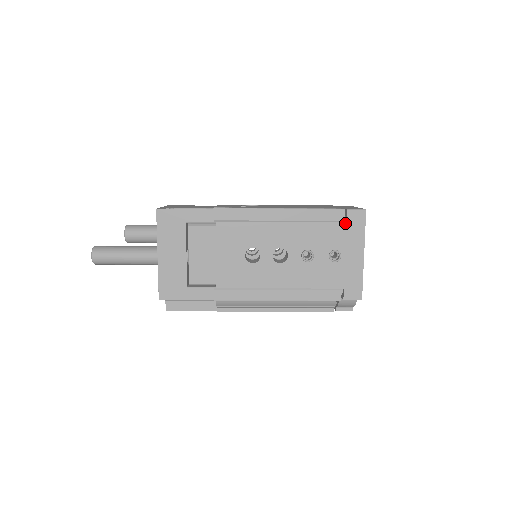
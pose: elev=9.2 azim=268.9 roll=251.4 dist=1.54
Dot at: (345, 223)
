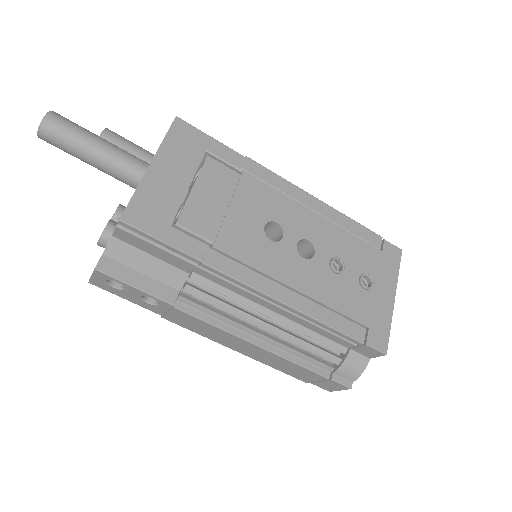
Dot at: (381, 252)
